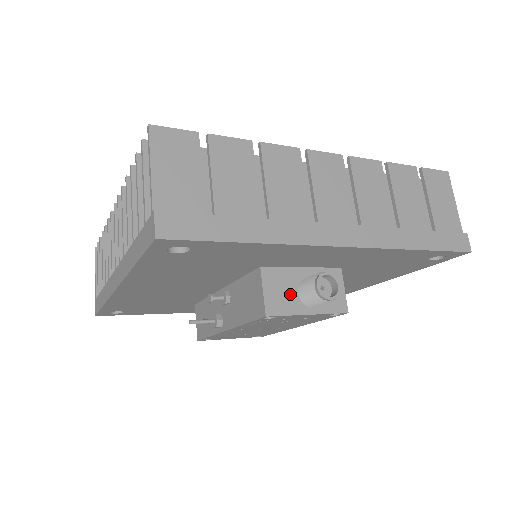
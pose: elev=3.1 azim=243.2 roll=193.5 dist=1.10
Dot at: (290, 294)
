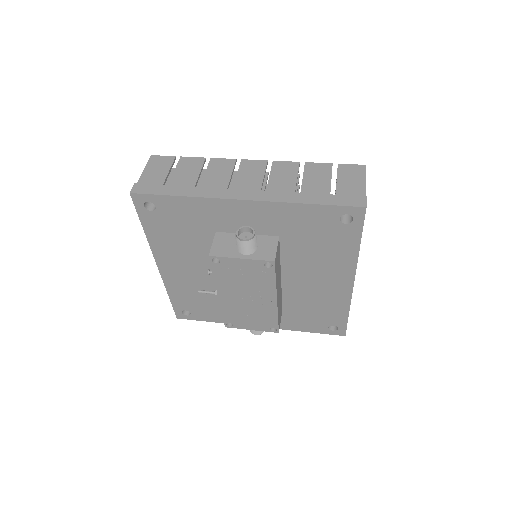
Dot at: (231, 247)
